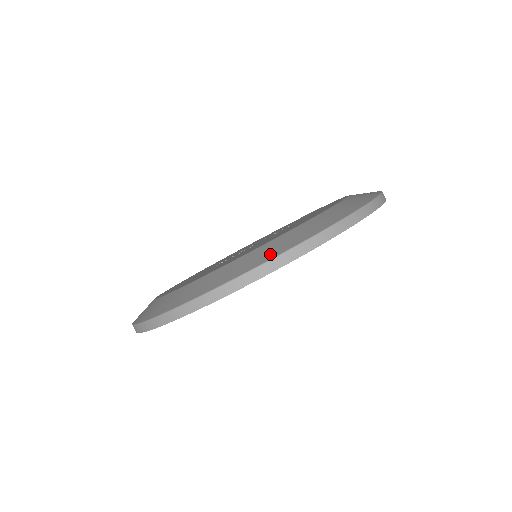
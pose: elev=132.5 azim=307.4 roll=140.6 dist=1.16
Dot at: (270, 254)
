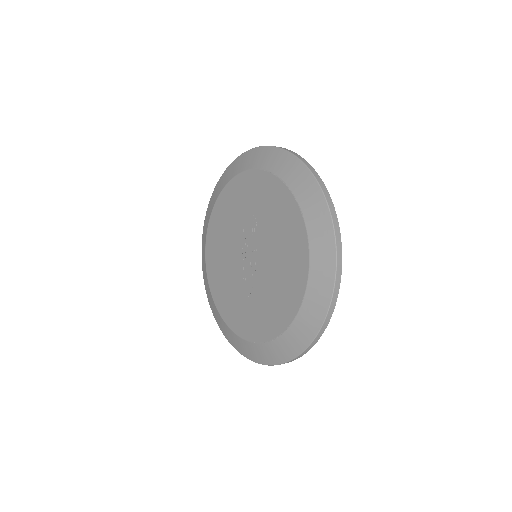
Dot at: (320, 312)
